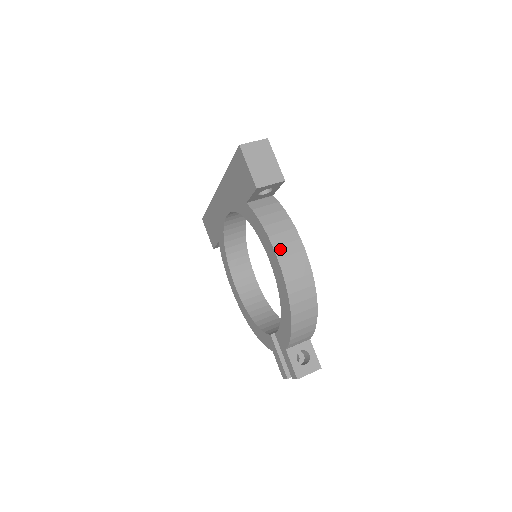
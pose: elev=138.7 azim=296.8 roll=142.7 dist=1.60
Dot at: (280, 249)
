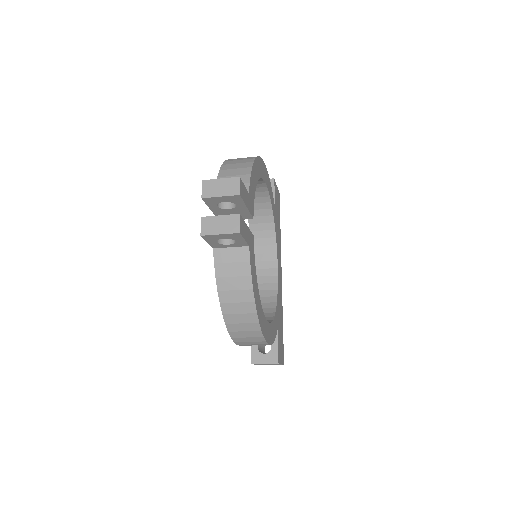
Dot at: occluded
